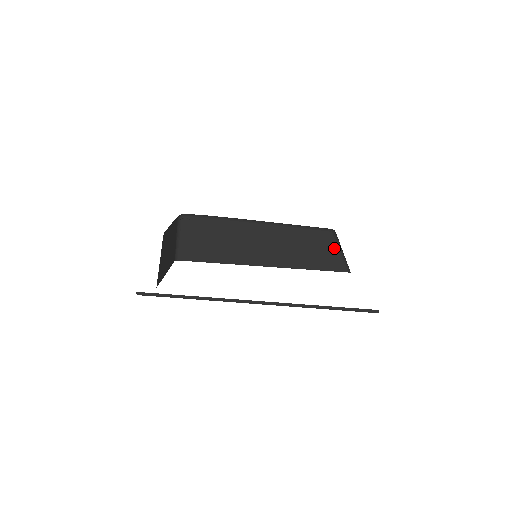
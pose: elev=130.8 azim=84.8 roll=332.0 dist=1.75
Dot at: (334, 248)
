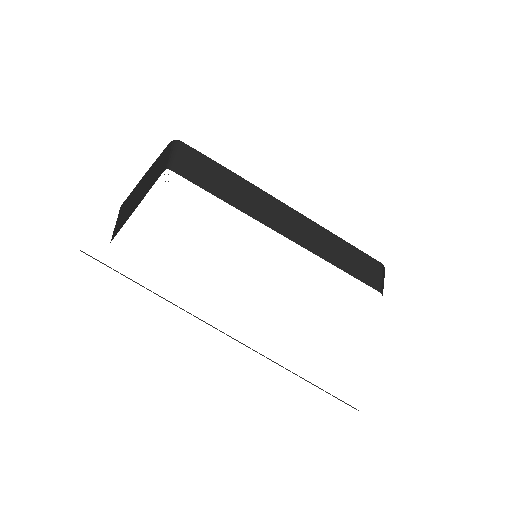
Dot at: (376, 273)
